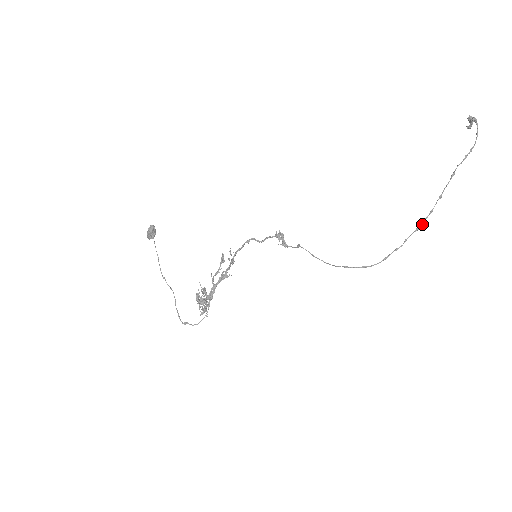
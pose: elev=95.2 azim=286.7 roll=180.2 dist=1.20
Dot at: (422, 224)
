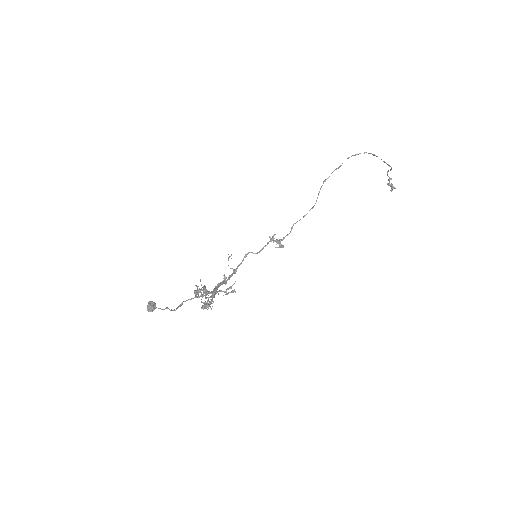
Dot at: occluded
